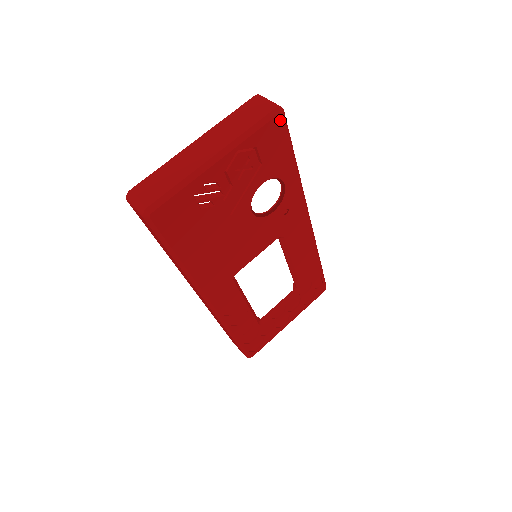
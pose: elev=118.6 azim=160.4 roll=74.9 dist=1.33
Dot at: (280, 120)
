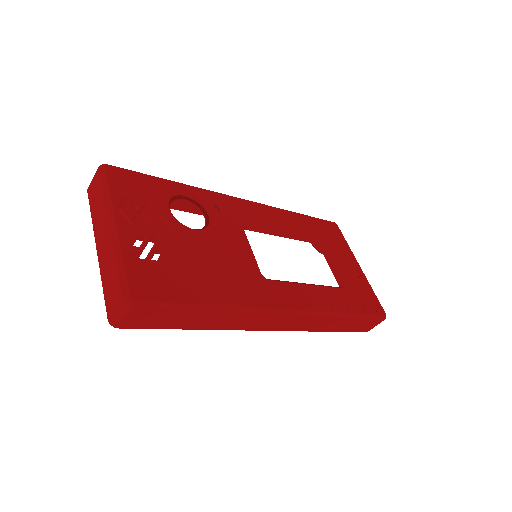
Dot at: (112, 169)
